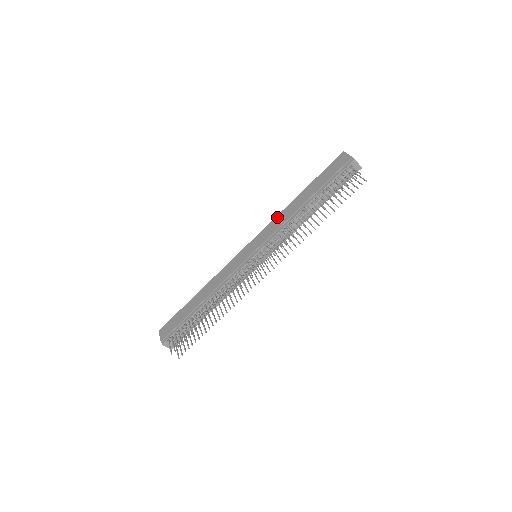
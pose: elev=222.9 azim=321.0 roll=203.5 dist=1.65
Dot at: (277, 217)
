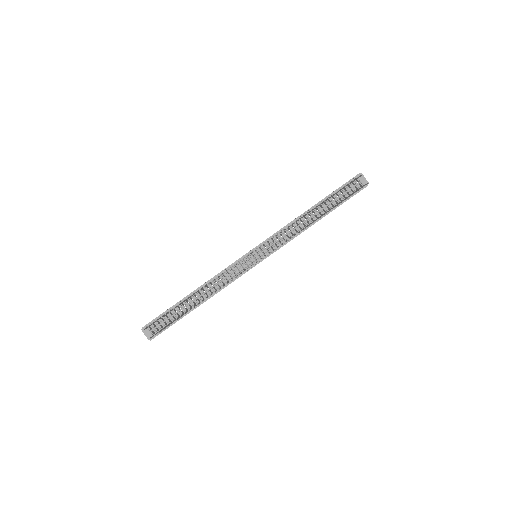
Dot at: occluded
